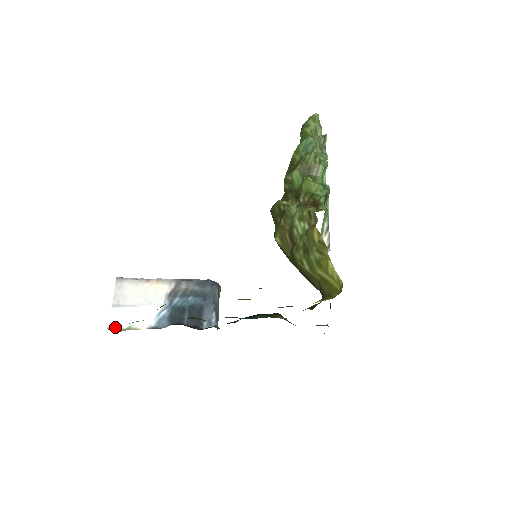
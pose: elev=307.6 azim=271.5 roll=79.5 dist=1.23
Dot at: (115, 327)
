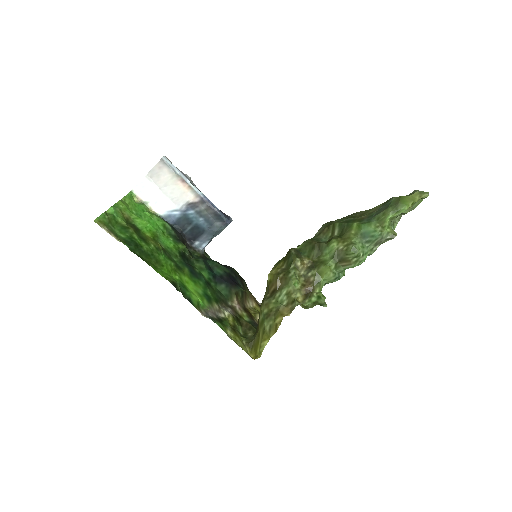
Dot at: (138, 194)
